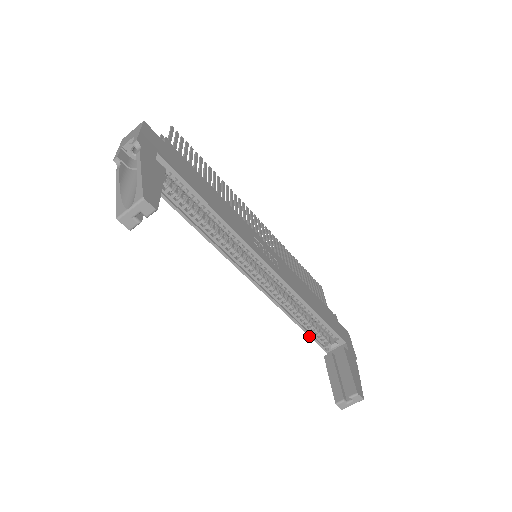
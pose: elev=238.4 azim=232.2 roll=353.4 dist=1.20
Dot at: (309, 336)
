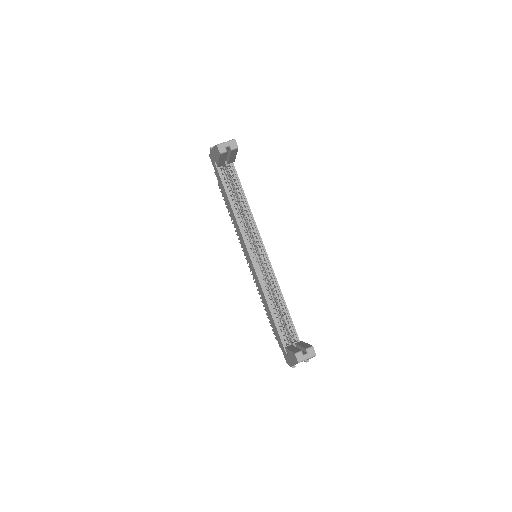
Dot at: (277, 329)
